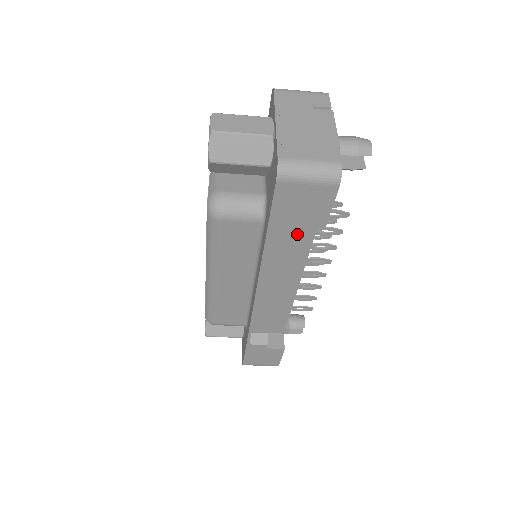
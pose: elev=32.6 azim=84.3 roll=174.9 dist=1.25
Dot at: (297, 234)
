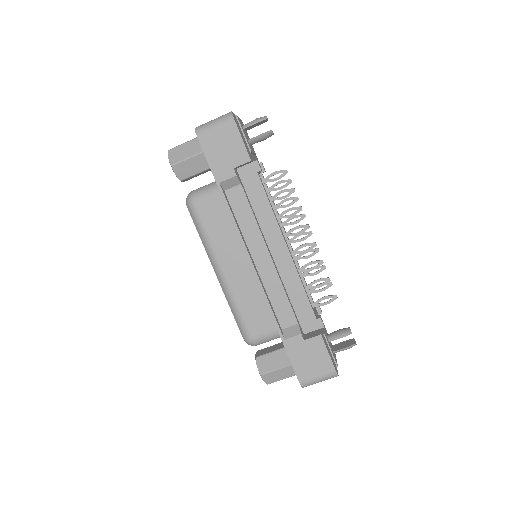
Dot at: (251, 192)
